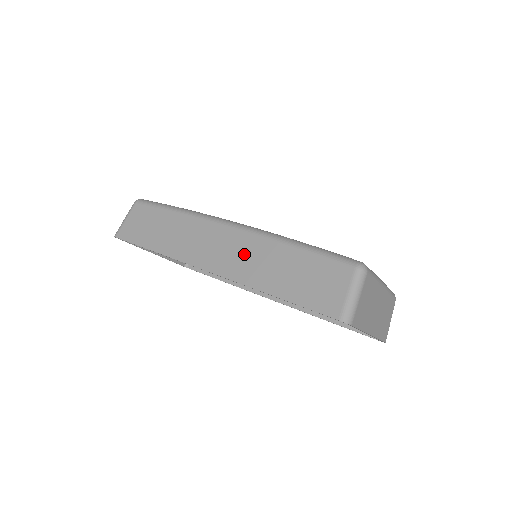
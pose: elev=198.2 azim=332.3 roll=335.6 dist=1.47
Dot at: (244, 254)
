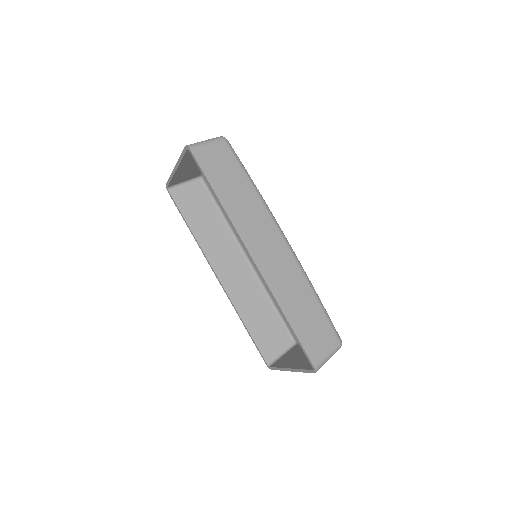
Dot at: (284, 271)
